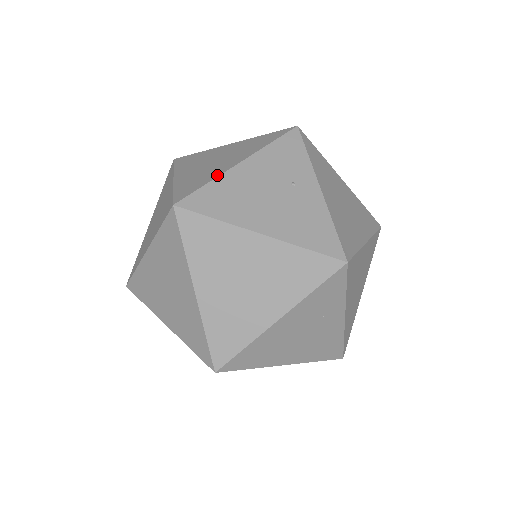
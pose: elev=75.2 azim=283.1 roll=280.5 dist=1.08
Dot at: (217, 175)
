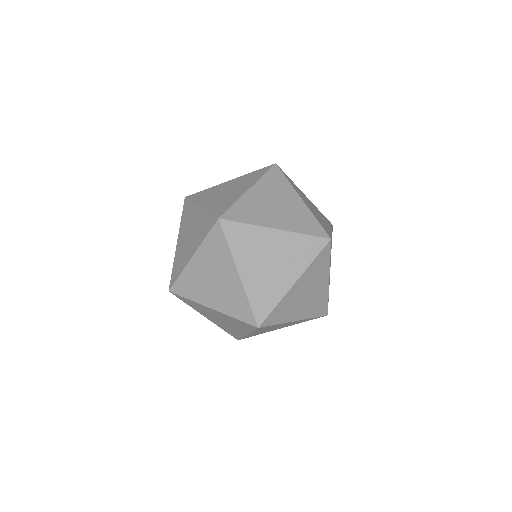
Dot at: occluded
